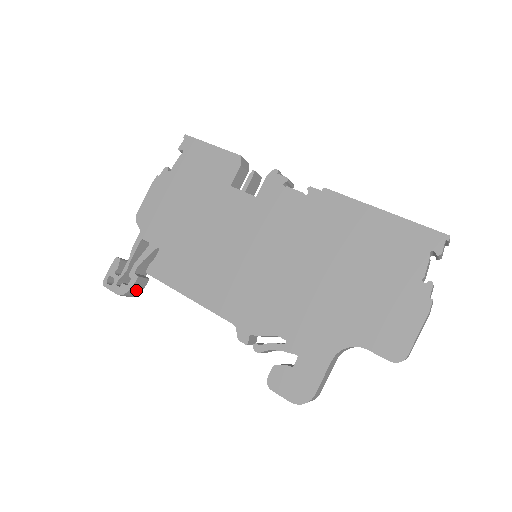
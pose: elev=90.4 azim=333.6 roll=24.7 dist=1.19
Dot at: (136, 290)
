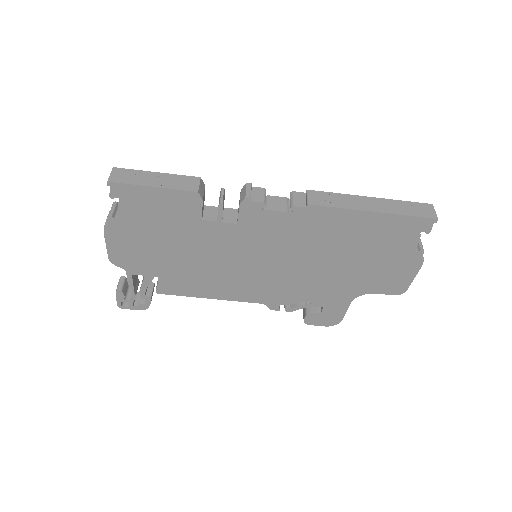
Dot at: occluded
